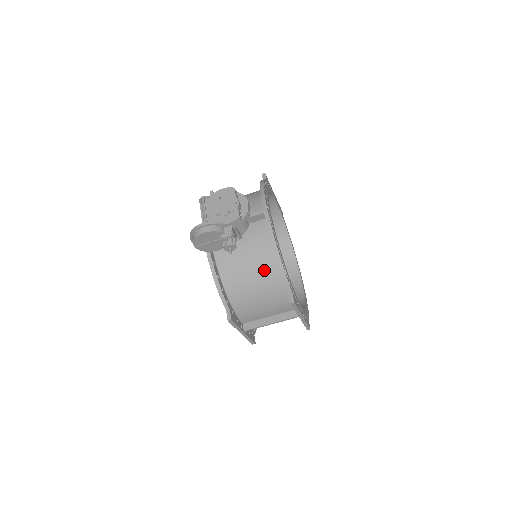
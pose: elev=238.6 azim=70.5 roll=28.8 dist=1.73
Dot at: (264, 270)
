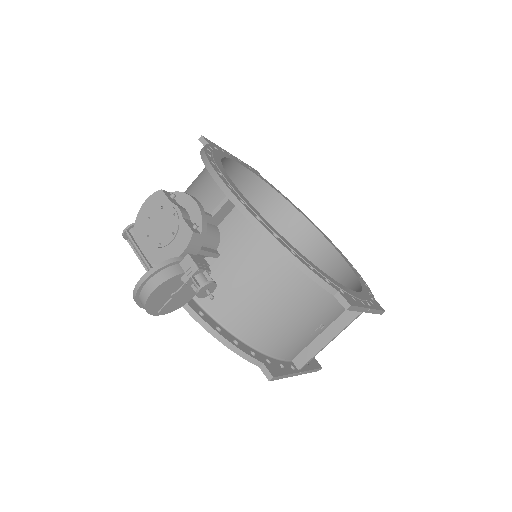
Dot at: (278, 282)
